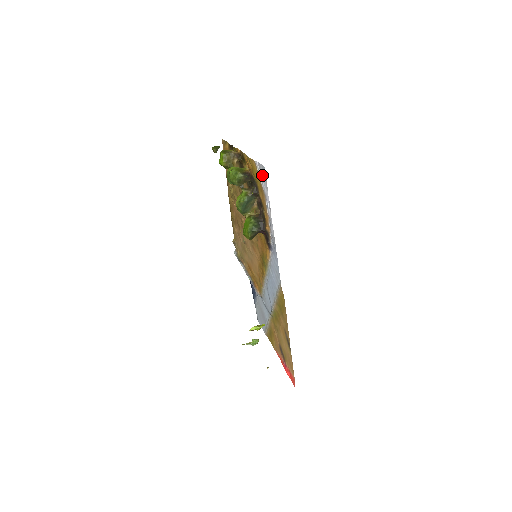
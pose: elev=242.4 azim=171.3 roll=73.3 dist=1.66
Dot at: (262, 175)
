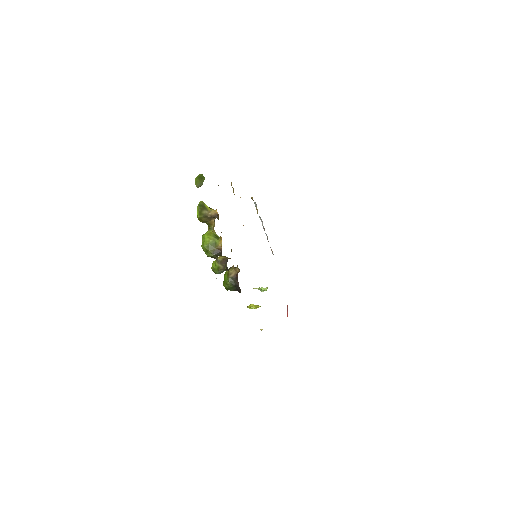
Dot at: occluded
